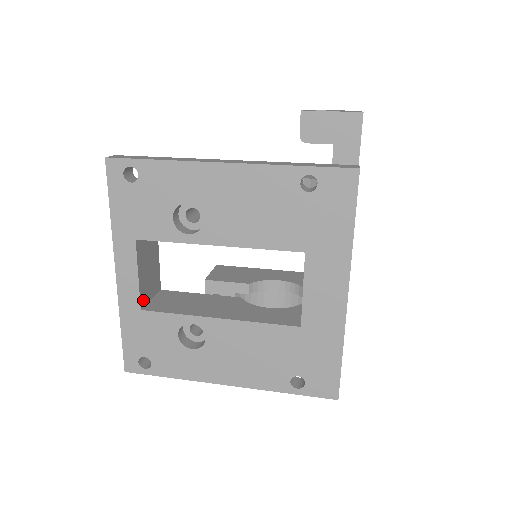
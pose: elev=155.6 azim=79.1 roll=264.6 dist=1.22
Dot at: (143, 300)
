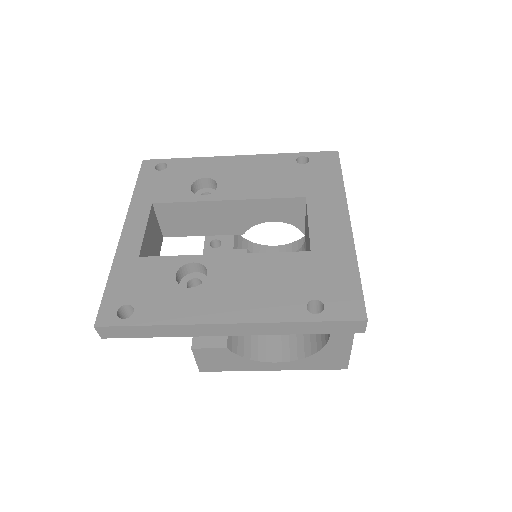
Dot at: (142, 256)
